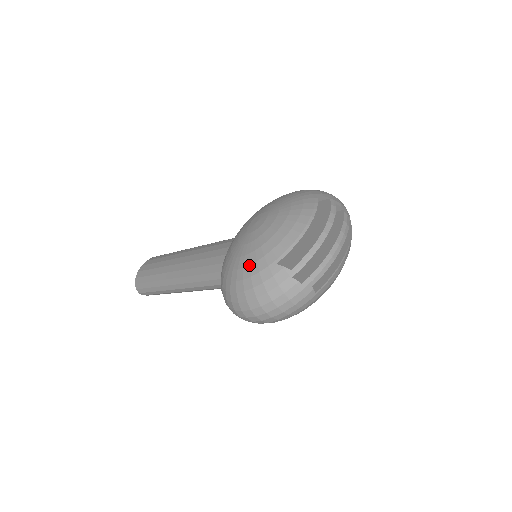
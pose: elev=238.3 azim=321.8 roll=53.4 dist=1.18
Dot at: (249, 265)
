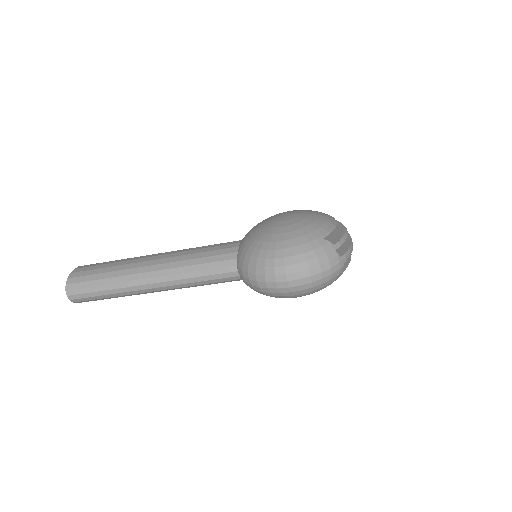
Dot at: (298, 237)
